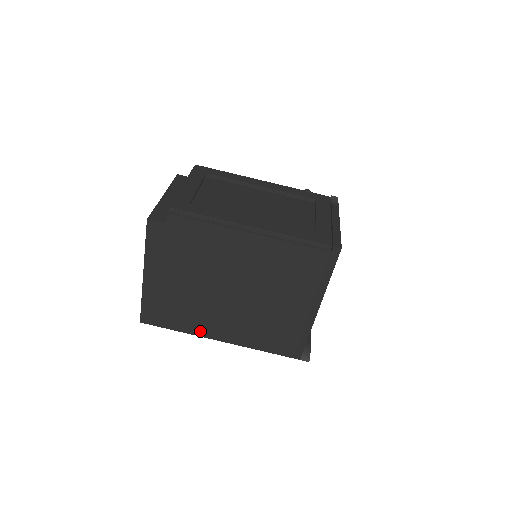
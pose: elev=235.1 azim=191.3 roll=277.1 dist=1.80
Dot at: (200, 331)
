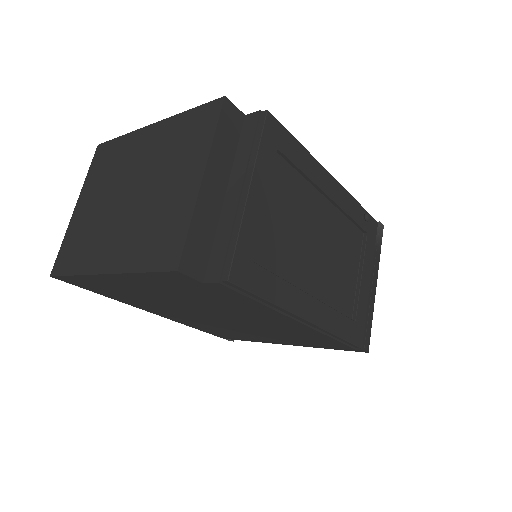
Dot at: (135, 305)
